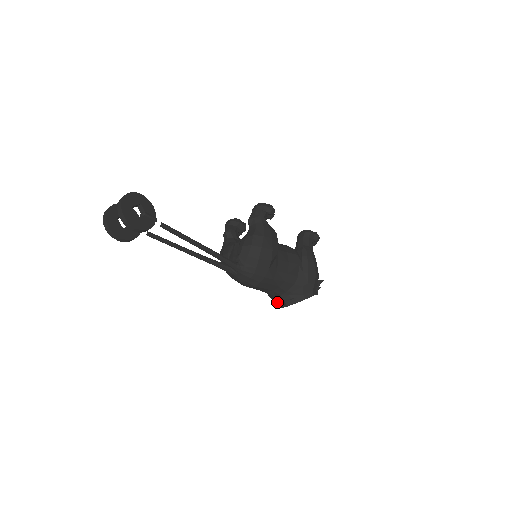
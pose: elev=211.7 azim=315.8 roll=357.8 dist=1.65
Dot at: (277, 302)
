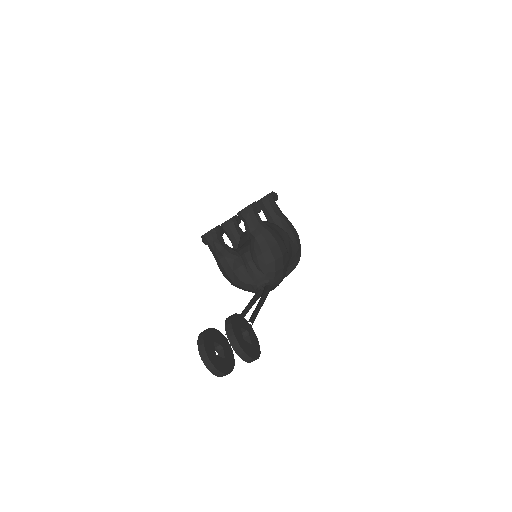
Dot at: occluded
